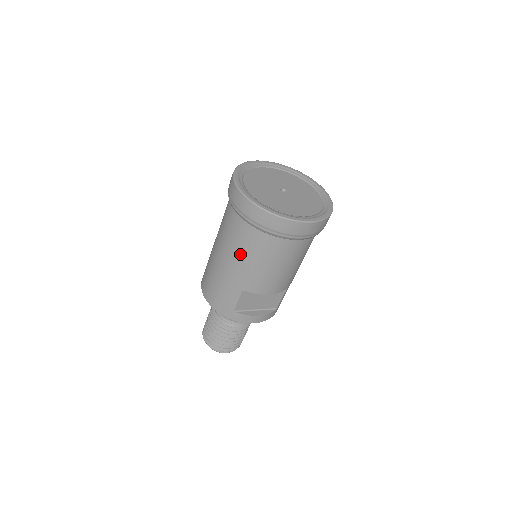
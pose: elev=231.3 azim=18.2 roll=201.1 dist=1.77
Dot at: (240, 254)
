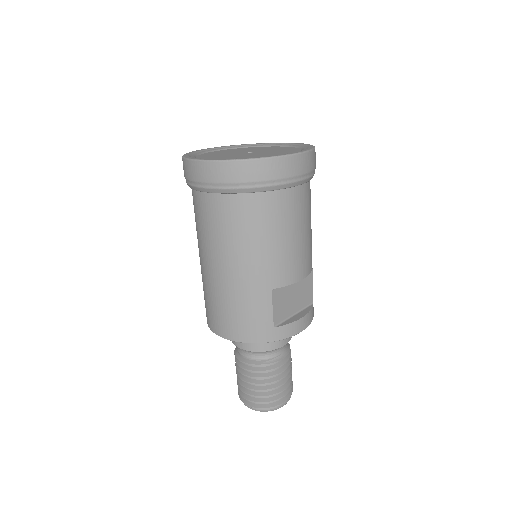
Dot at: (247, 242)
